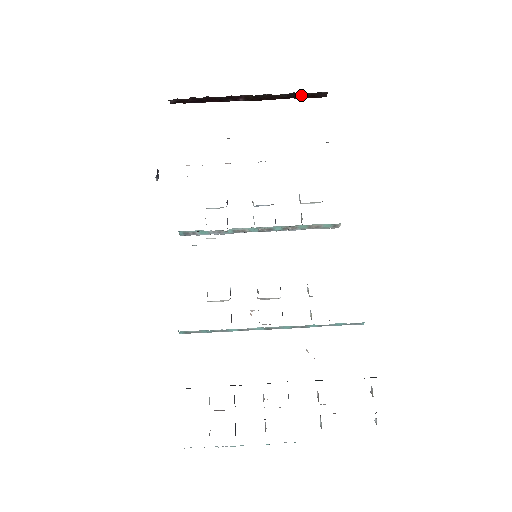
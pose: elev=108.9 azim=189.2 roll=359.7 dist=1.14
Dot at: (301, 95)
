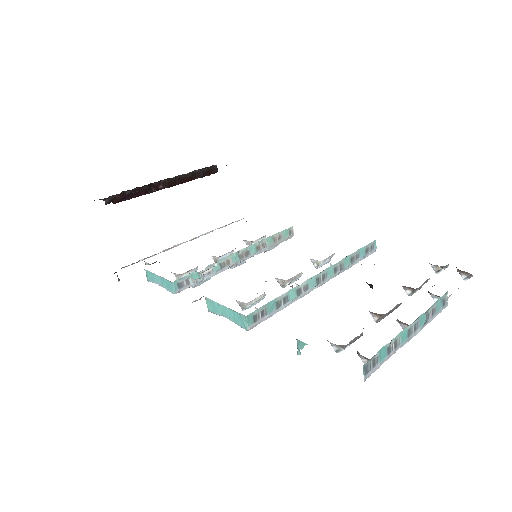
Dot at: (201, 173)
